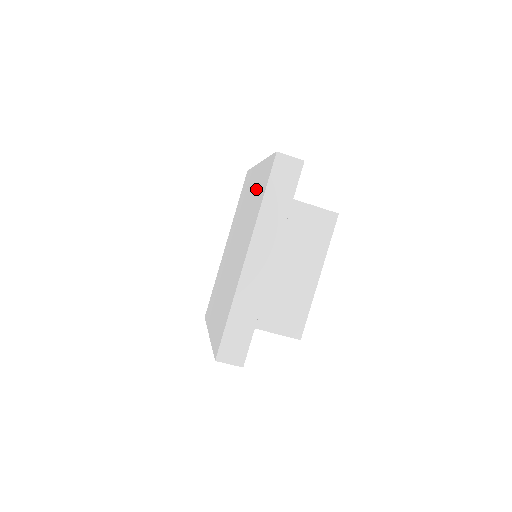
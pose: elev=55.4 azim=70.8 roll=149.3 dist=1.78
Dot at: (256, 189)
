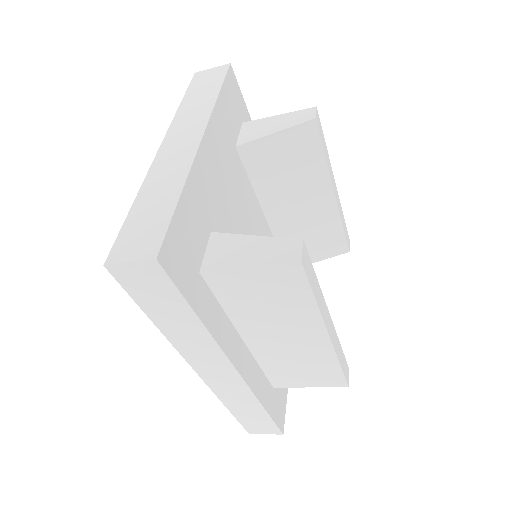
Dot at: occluded
